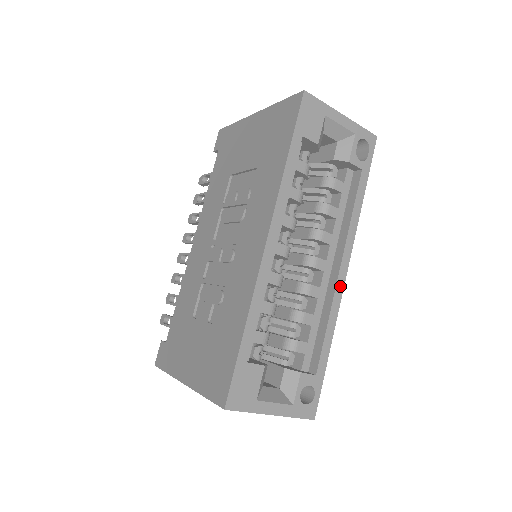
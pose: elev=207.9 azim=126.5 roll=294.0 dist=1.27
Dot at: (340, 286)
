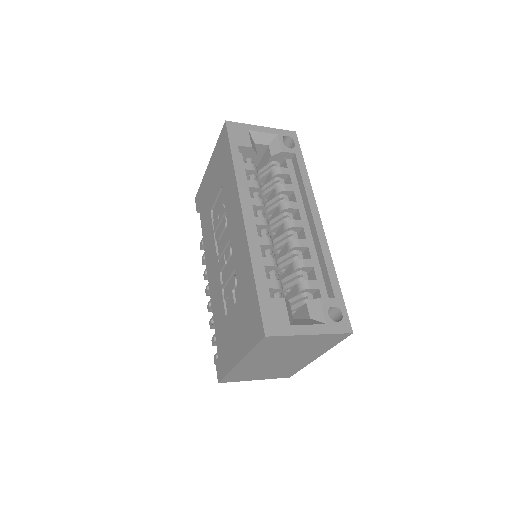
Dot at: (320, 230)
